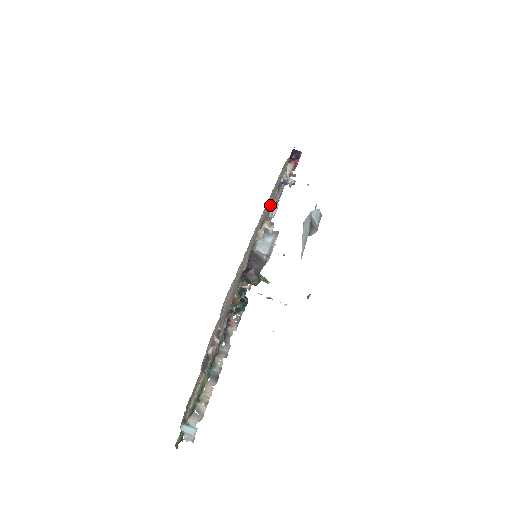
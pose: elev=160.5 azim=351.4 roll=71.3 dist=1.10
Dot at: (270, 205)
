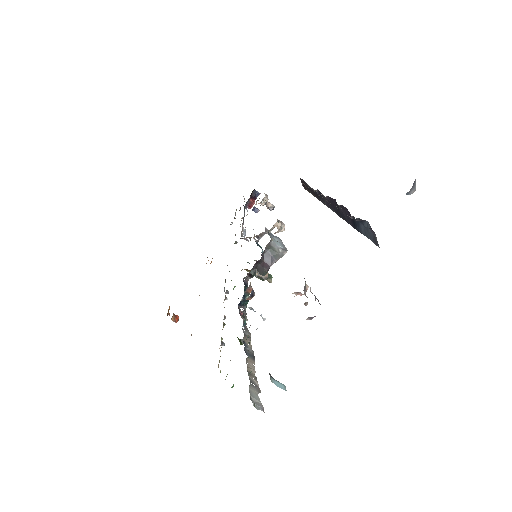
Dot at: occluded
